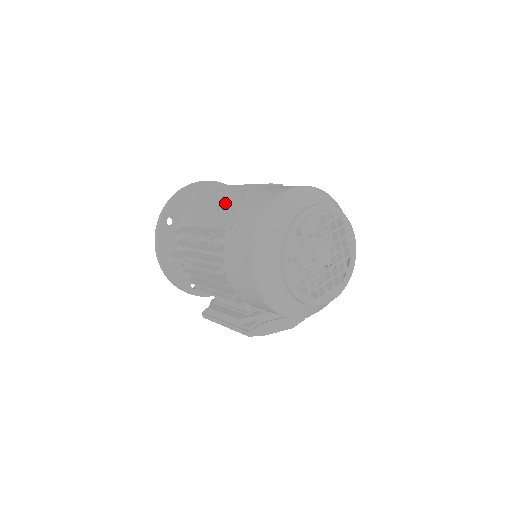
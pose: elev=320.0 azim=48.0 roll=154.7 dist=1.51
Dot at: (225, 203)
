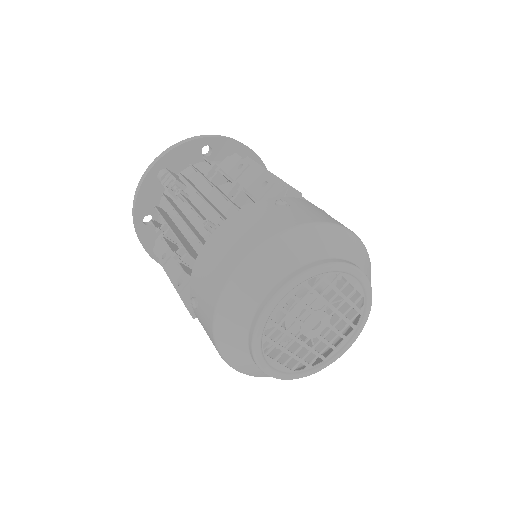
Dot at: (182, 245)
